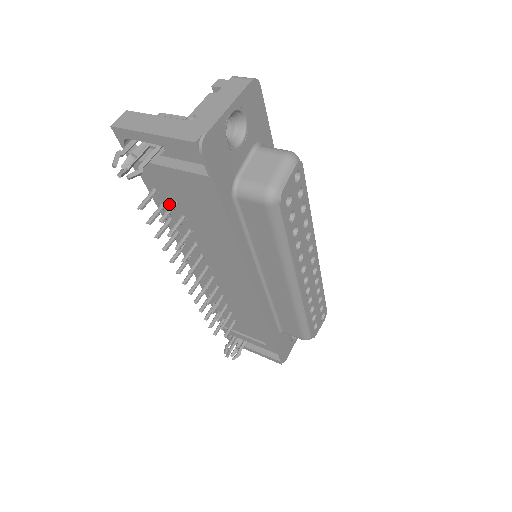
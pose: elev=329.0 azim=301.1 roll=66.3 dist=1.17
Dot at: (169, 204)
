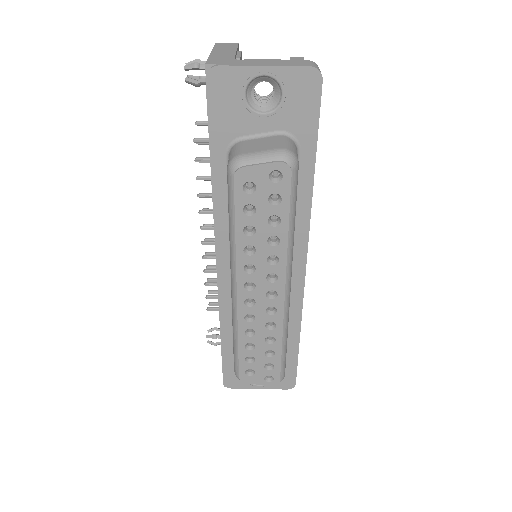
Dot at: occluded
